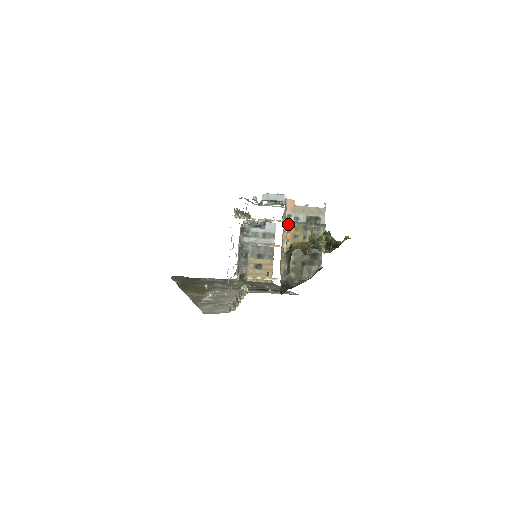
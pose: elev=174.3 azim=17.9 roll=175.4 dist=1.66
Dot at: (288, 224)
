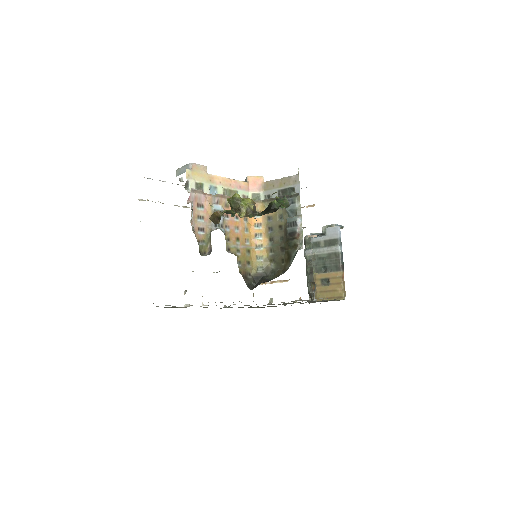
Dot at: occluded
